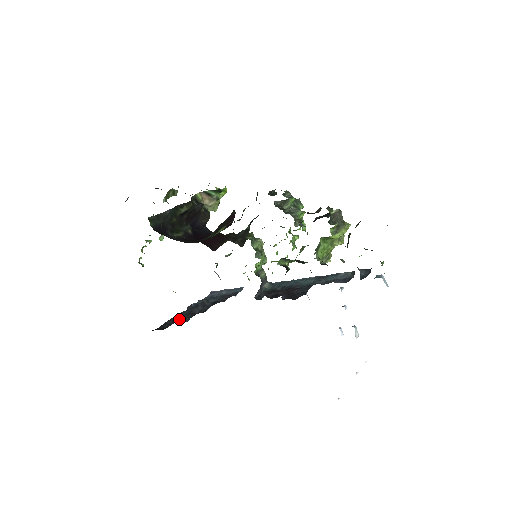
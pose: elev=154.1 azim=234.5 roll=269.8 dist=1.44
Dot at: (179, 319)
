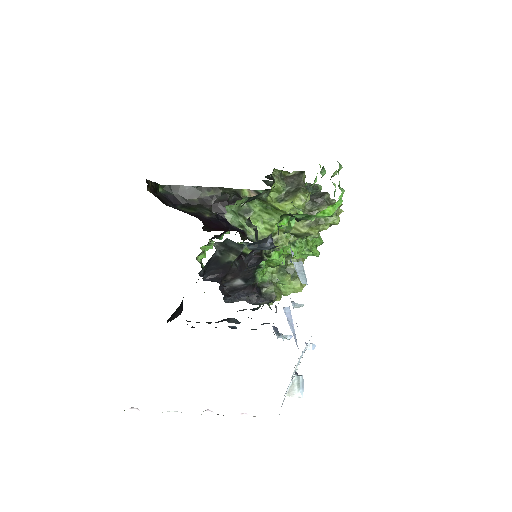
Dot at: occluded
